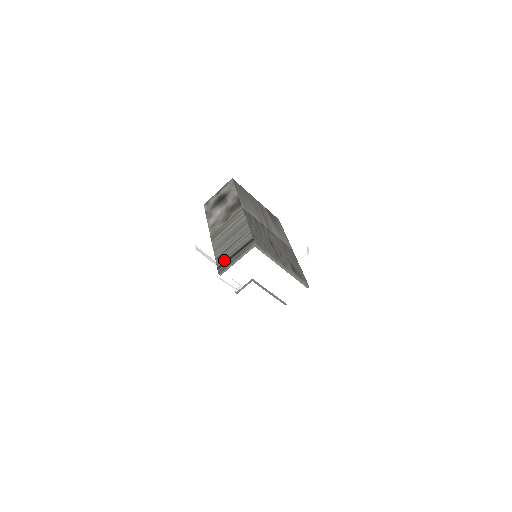
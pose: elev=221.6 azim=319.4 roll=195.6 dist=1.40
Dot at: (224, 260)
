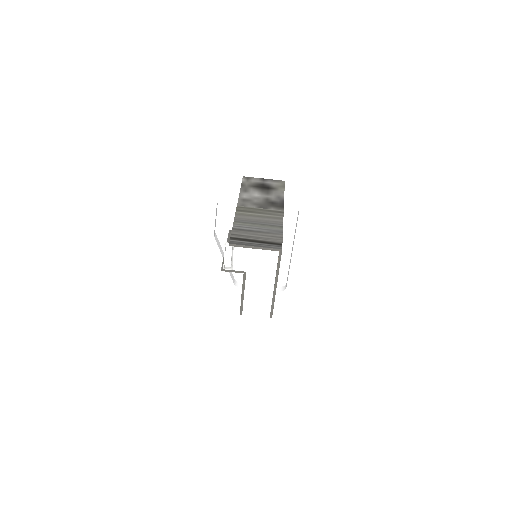
Dot at: (242, 237)
